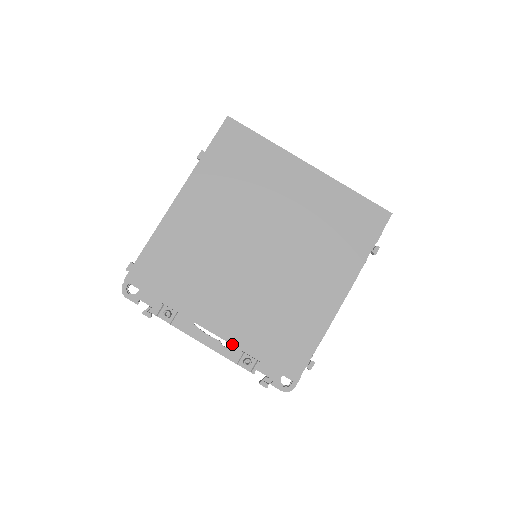
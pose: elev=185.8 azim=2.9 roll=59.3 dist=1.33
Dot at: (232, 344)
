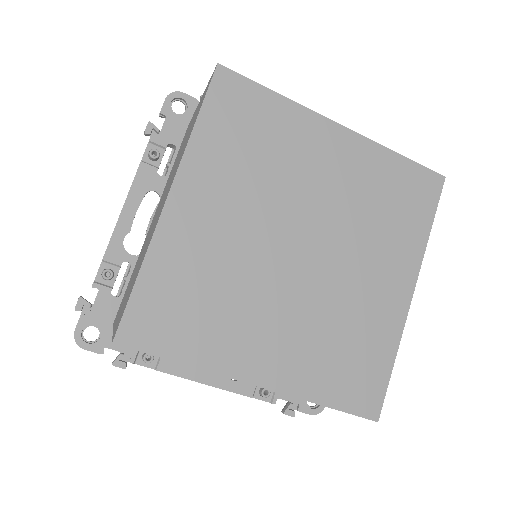
Dot at: (290, 395)
